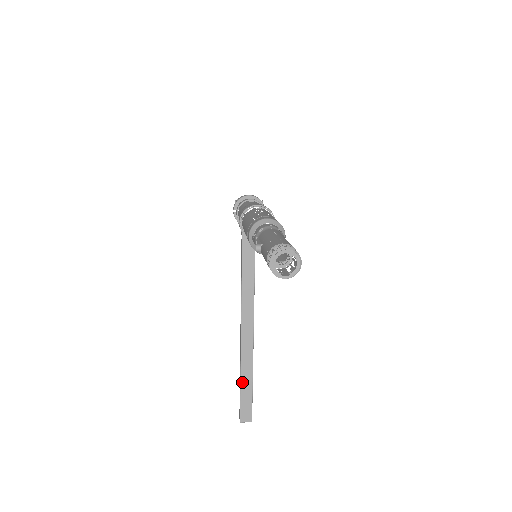
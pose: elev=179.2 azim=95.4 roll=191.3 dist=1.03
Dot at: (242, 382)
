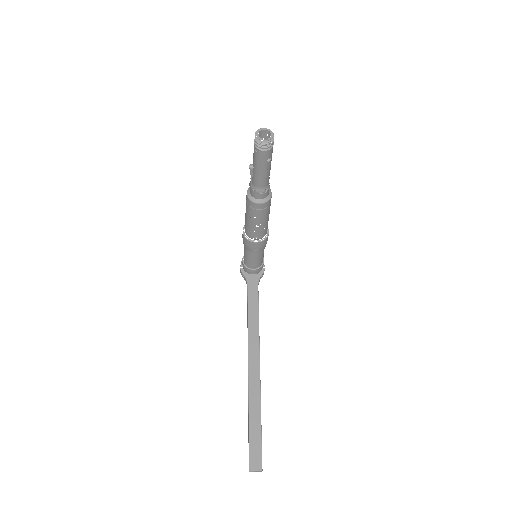
Dot at: (250, 421)
